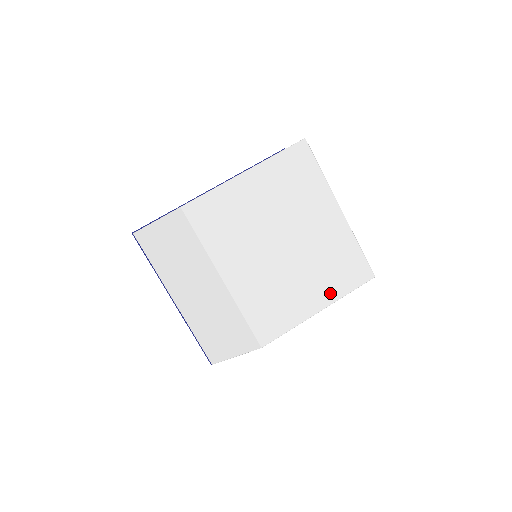
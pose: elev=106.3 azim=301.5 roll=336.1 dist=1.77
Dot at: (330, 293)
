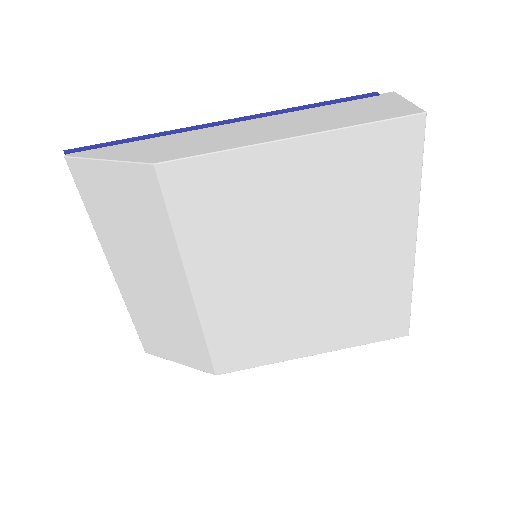
Dot at: (338, 339)
